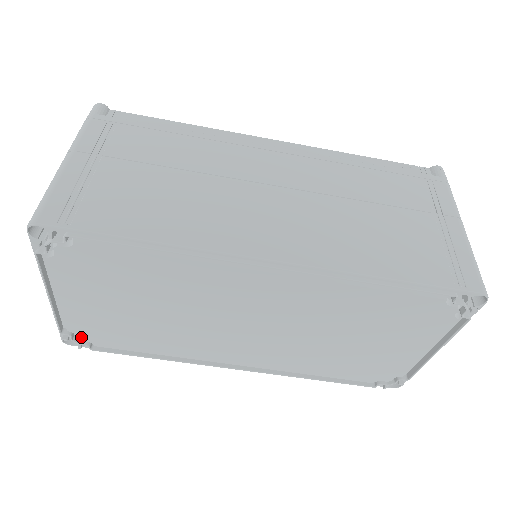
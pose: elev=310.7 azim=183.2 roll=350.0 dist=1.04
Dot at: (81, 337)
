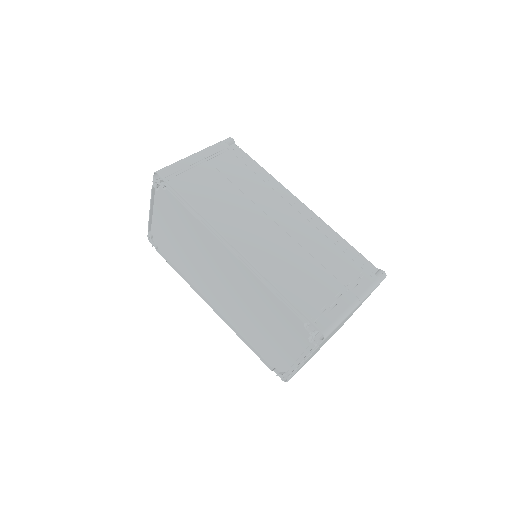
Dot at: (155, 240)
